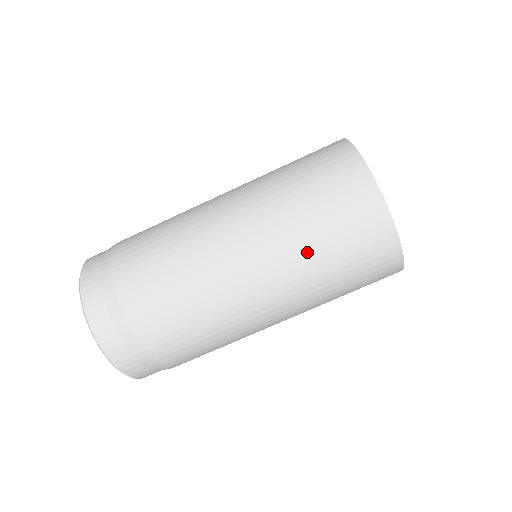
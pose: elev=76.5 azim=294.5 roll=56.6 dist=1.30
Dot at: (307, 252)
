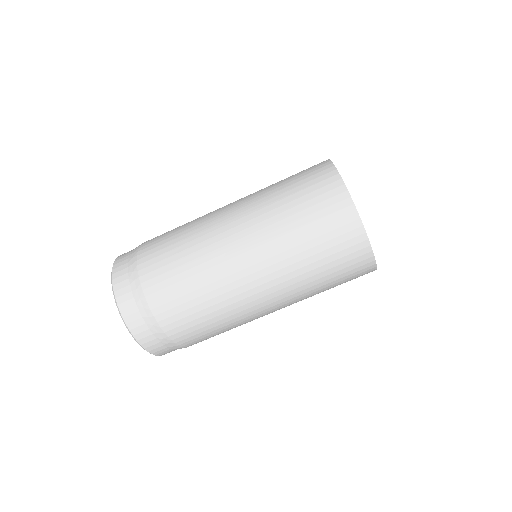
Dot at: (312, 289)
